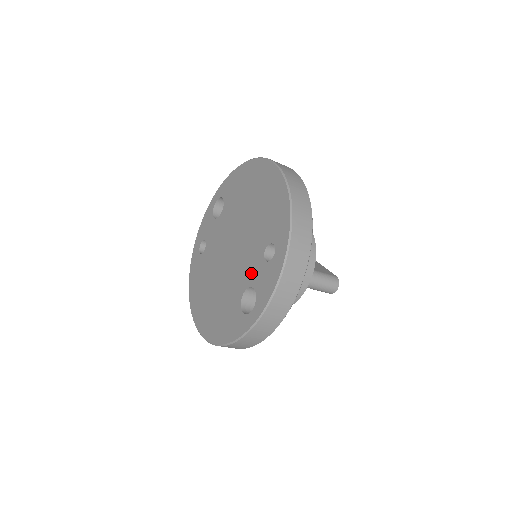
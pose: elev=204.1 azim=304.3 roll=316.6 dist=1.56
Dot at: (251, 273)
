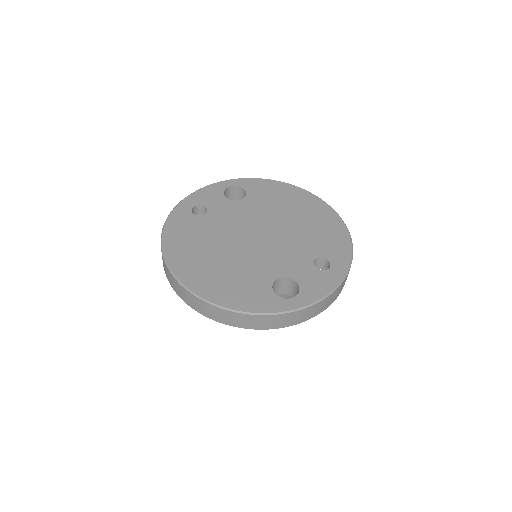
Dot at: (292, 268)
